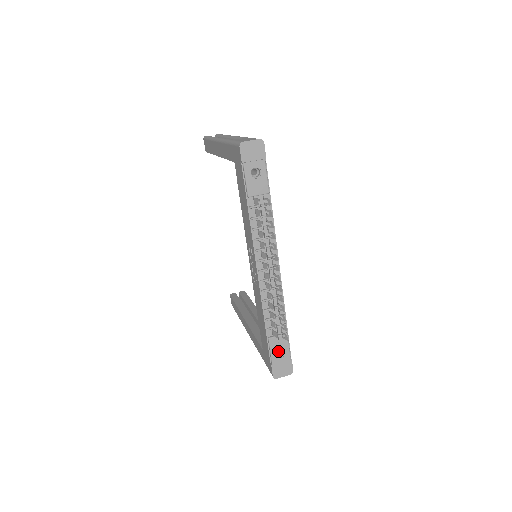
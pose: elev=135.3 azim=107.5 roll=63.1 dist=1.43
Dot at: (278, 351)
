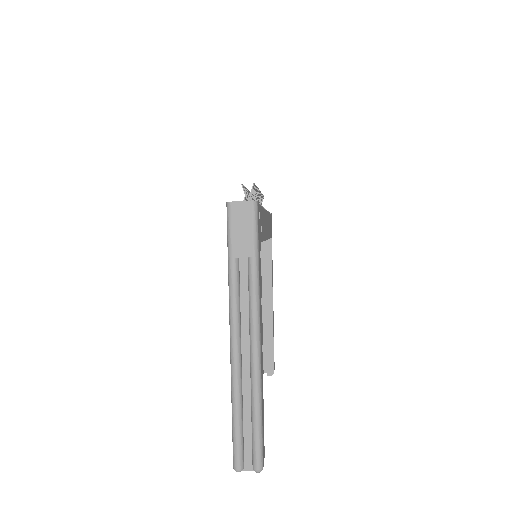
Dot at: occluded
